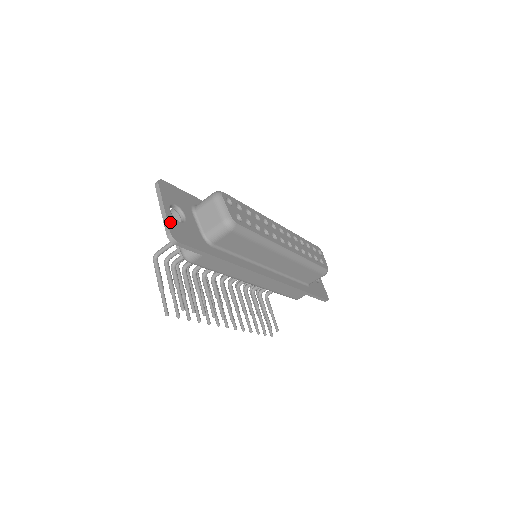
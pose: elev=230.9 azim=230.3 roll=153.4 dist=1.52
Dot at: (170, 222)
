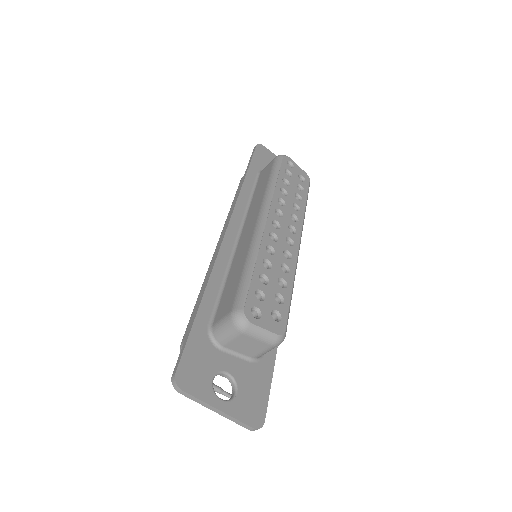
Dot at: (239, 416)
